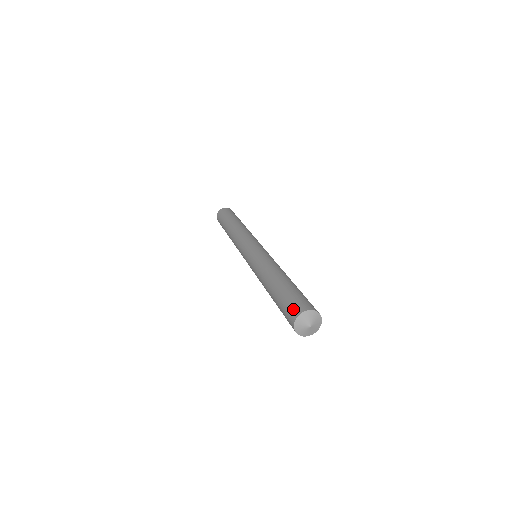
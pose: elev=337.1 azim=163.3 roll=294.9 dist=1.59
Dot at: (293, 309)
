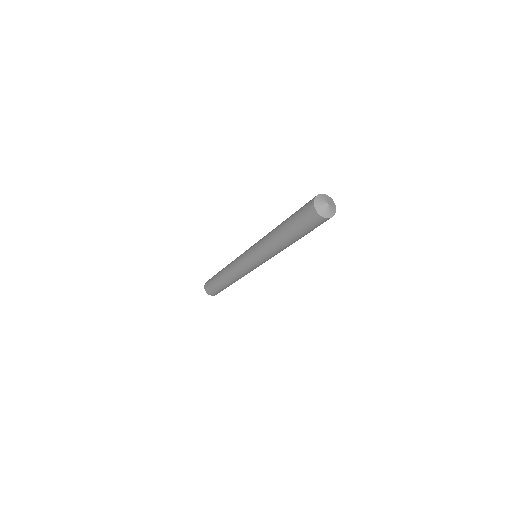
Dot at: (308, 203)
